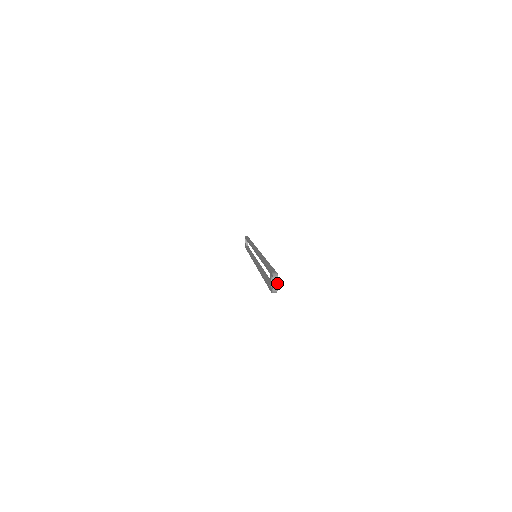
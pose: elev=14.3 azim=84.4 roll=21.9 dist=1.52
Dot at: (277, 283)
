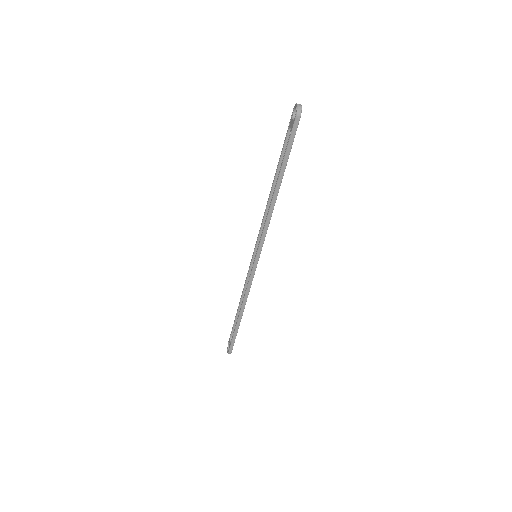
Dot at: (300, 104)
